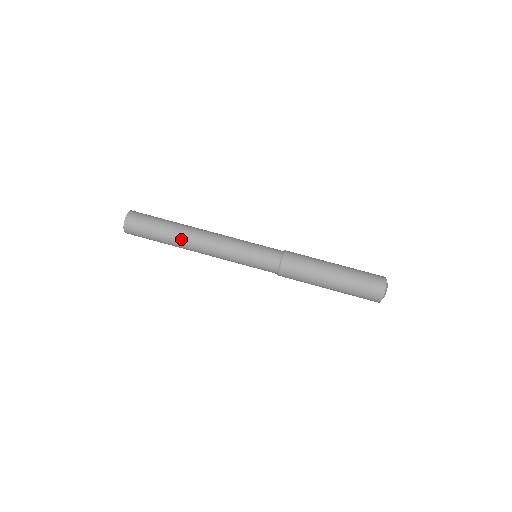
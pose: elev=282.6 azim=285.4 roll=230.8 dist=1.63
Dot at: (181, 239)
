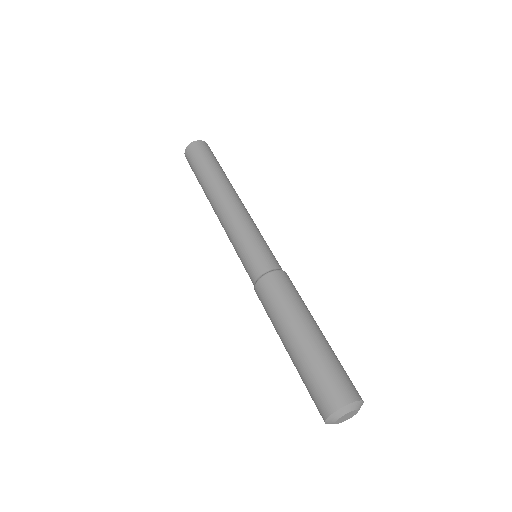
Dot at: (223, 181)
